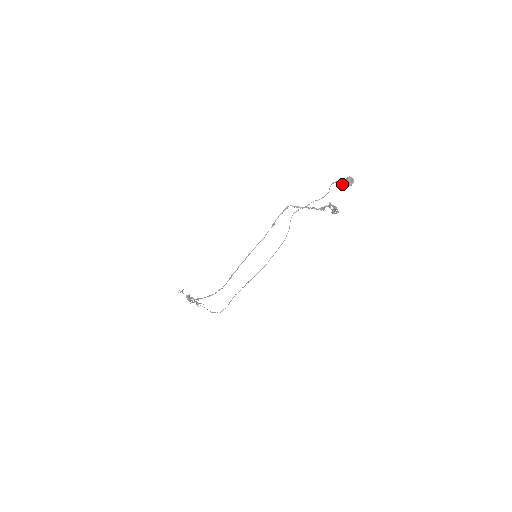
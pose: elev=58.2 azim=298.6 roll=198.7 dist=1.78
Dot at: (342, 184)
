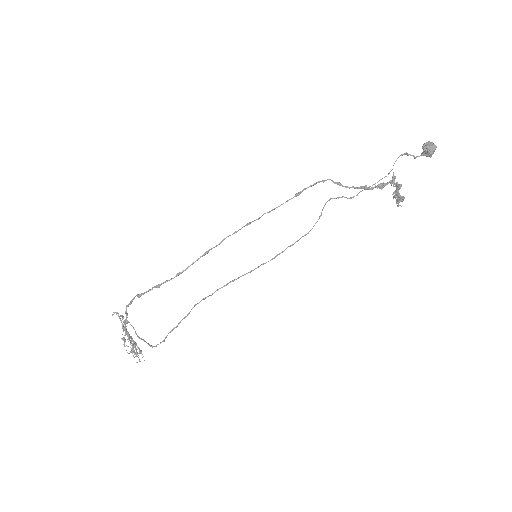
Dot at: occluded
